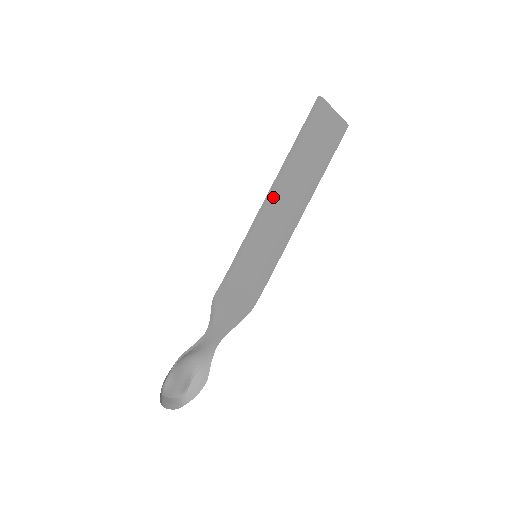
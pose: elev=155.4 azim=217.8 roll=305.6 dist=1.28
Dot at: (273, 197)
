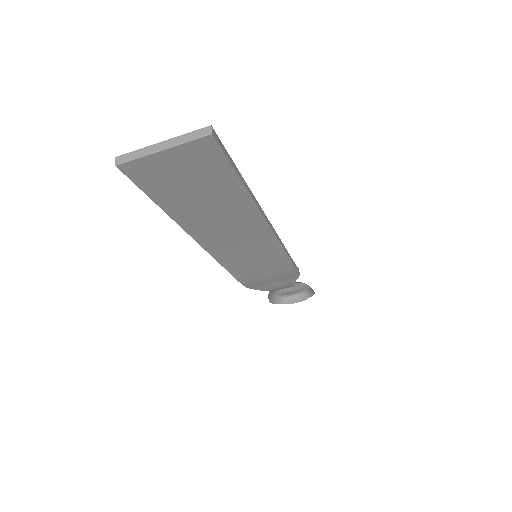
Dot at: (205, 243)
